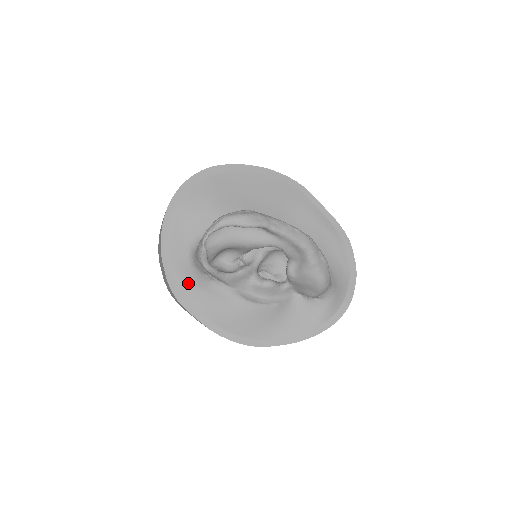
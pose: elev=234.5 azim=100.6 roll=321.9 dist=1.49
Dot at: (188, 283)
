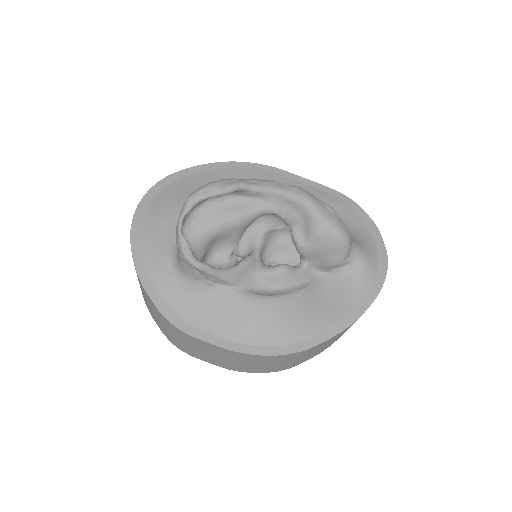
Dot at: (184, 303)
